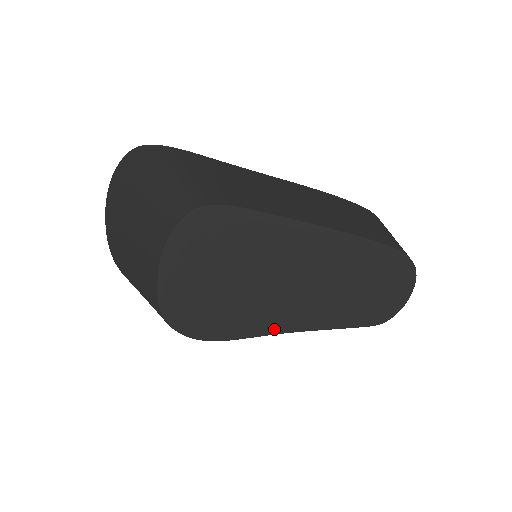
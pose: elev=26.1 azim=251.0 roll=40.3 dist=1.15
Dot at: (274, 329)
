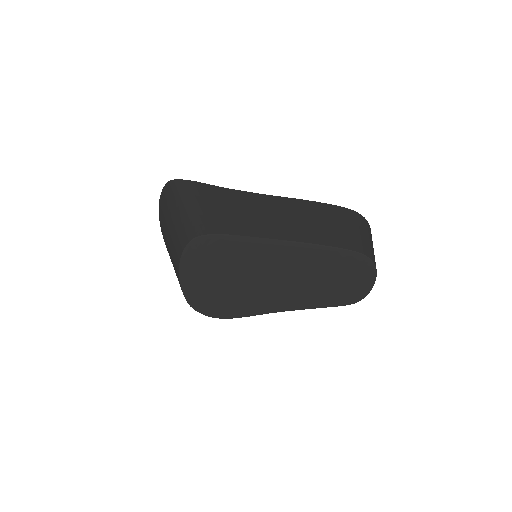
Dot at: (269, 310)
